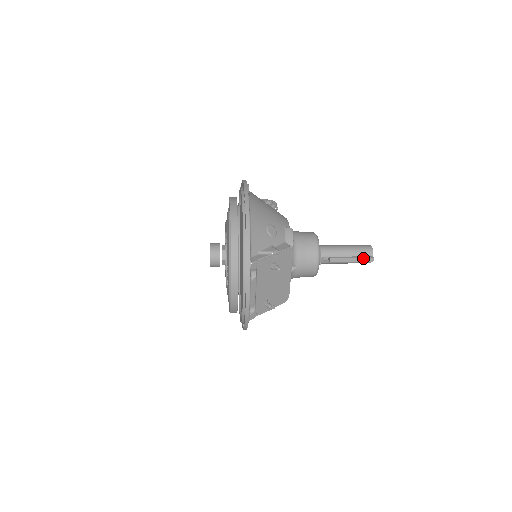
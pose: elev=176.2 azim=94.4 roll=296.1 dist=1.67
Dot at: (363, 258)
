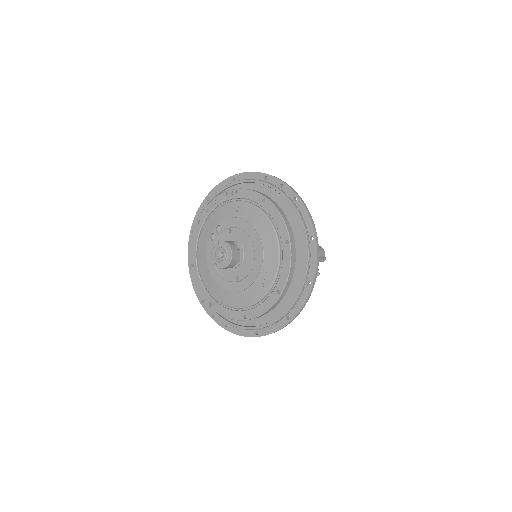
Dot at: (321, 258)
